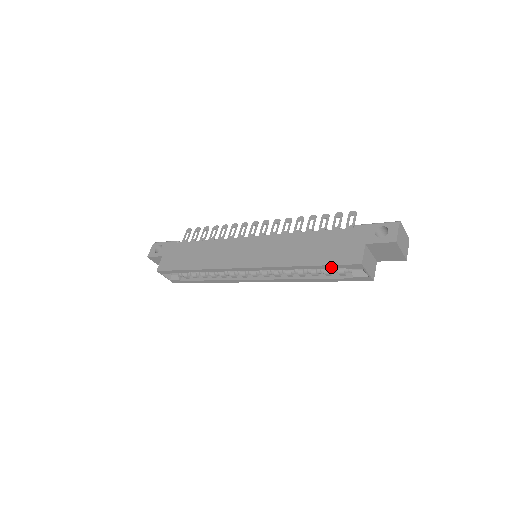
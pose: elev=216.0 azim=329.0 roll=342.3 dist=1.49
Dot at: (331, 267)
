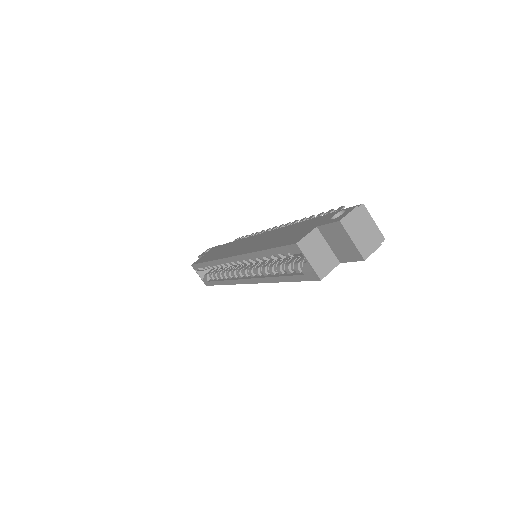
Dot at: (279, 251)
